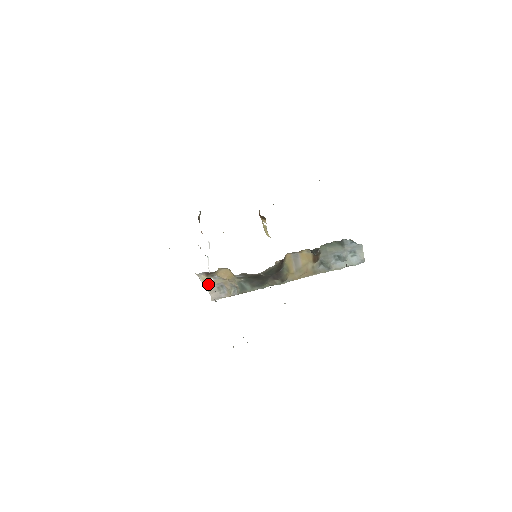
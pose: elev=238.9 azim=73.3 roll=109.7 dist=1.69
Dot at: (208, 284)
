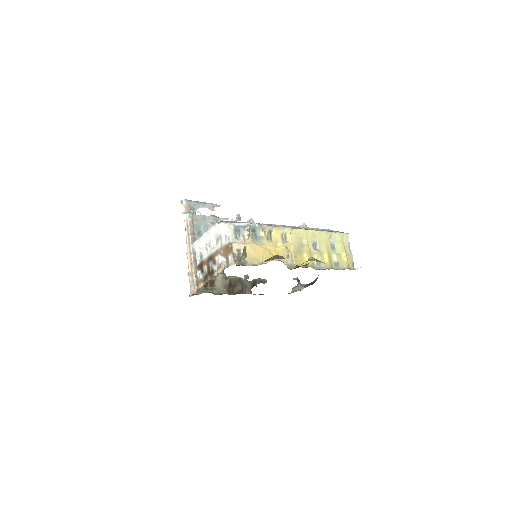
Dot at: occluded
